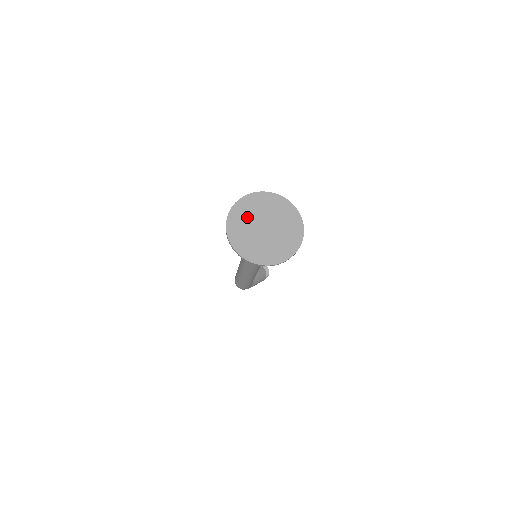
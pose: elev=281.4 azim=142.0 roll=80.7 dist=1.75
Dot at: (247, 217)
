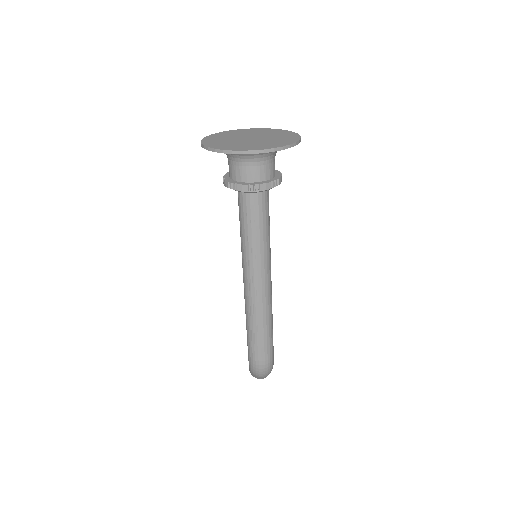
Dot at: (226, 142)
